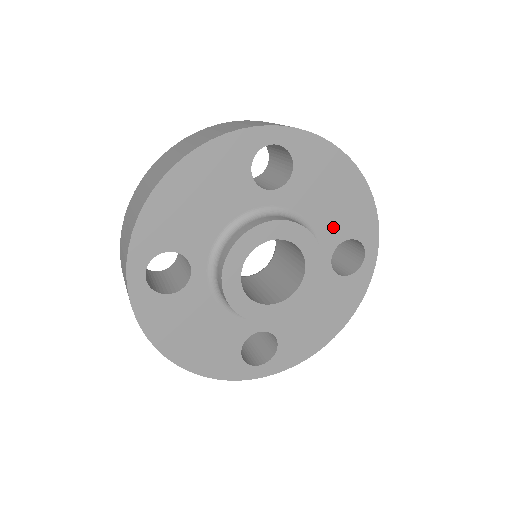
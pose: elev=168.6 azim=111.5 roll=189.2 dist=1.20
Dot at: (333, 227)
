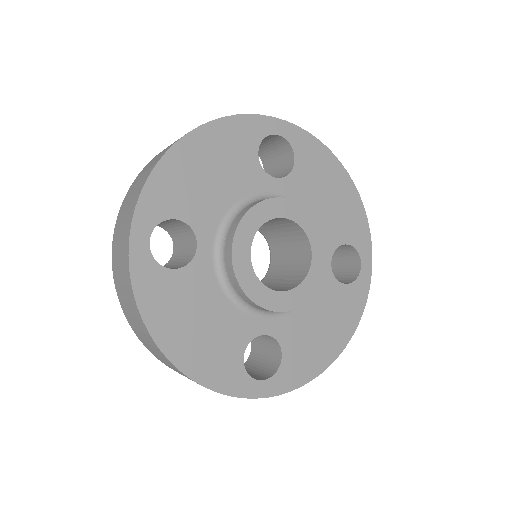
Dot at: (331, 228)
